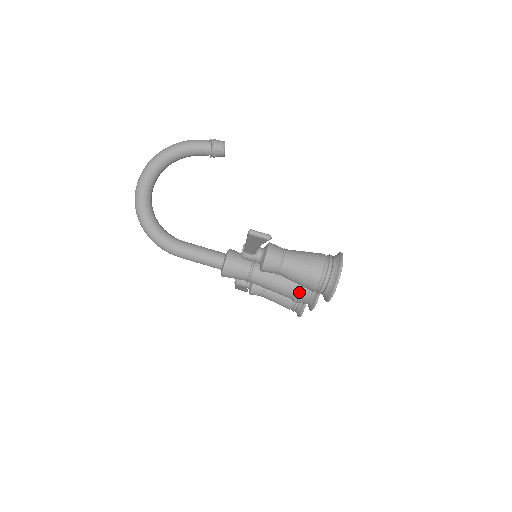
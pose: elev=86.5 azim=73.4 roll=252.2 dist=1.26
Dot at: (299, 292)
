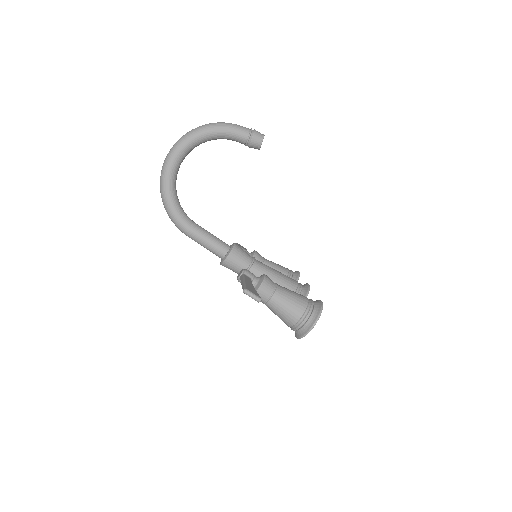
Dot at: occluded
